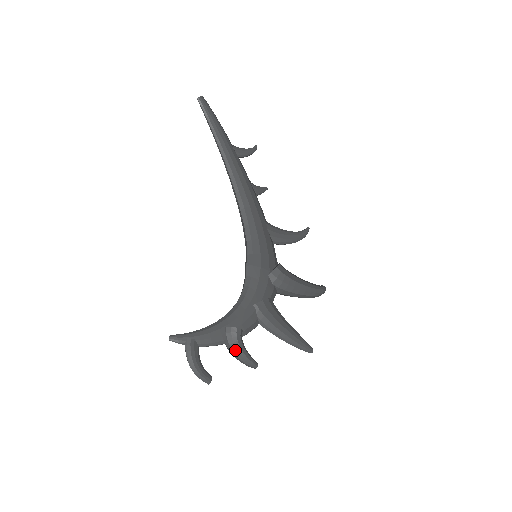
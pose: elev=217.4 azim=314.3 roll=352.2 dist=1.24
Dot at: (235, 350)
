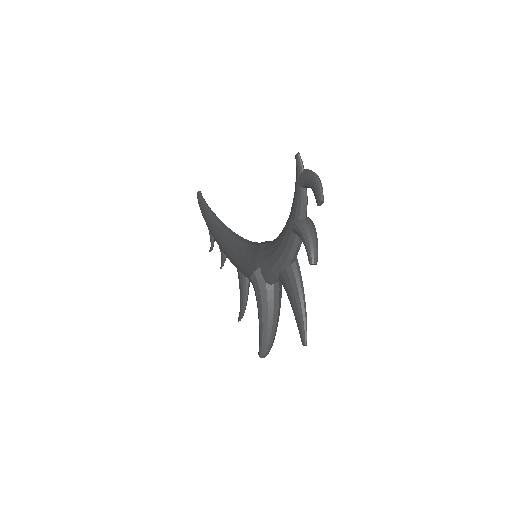
Dot at: (314, 227)
